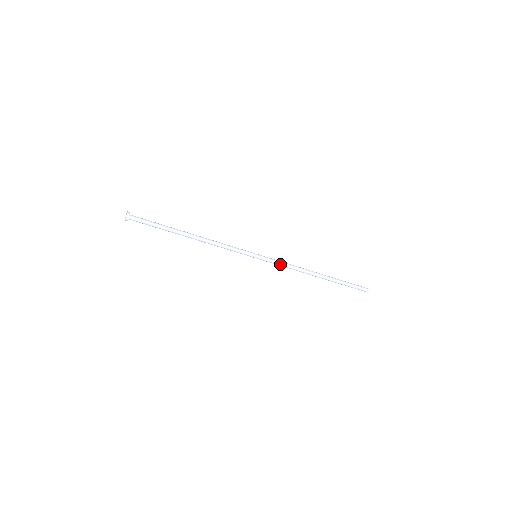
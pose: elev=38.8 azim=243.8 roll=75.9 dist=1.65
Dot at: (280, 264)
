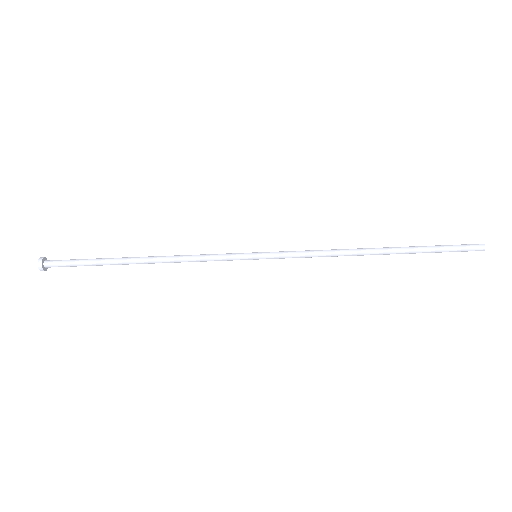
Dot at: (300, 251)
